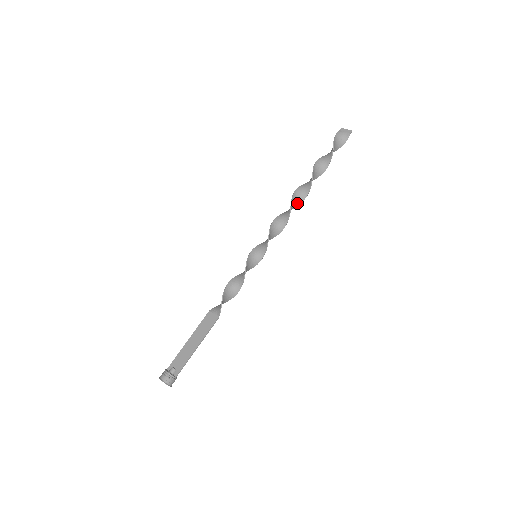
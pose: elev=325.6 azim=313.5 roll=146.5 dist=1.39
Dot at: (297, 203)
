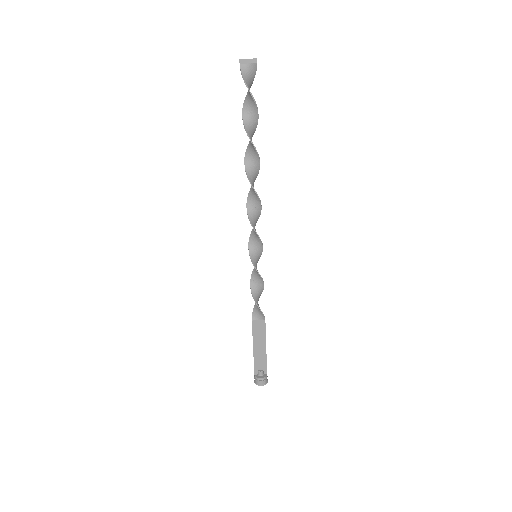
Dot at: (254, 181)
